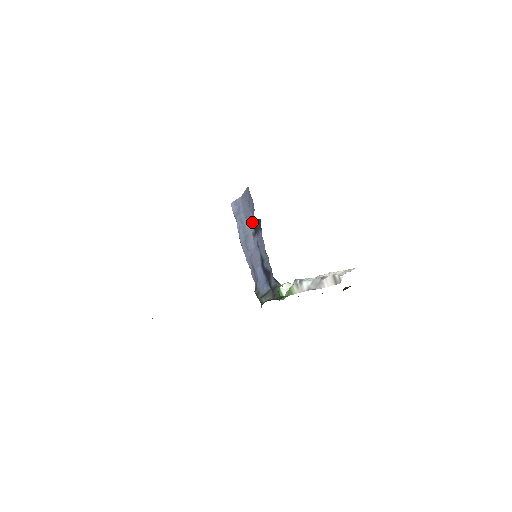
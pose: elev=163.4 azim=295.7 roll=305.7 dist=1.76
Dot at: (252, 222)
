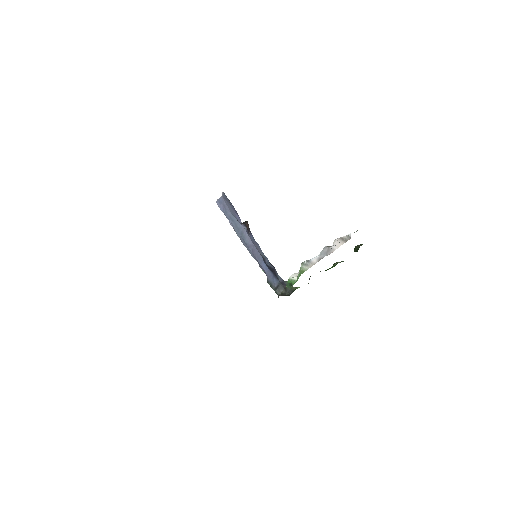
Dot at: (241, 222)
